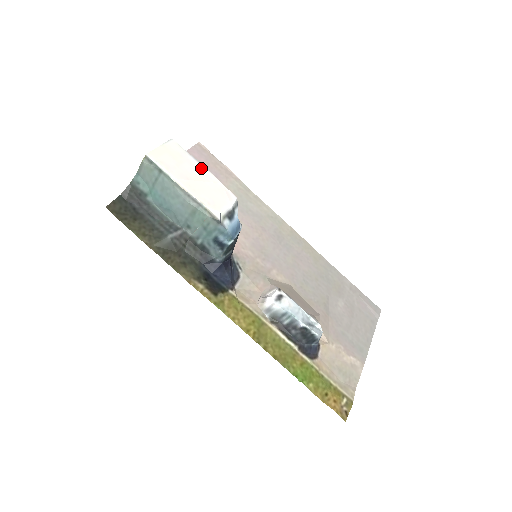
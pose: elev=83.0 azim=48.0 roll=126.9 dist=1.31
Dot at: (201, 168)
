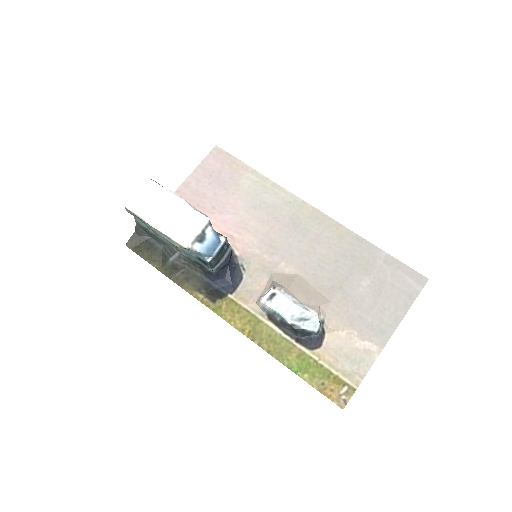
Dot at: (175, 199)
